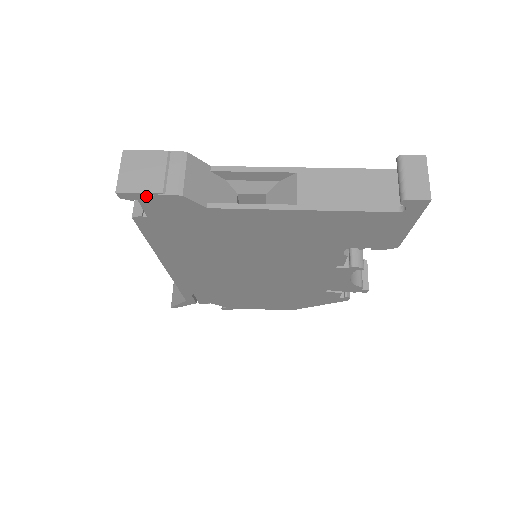
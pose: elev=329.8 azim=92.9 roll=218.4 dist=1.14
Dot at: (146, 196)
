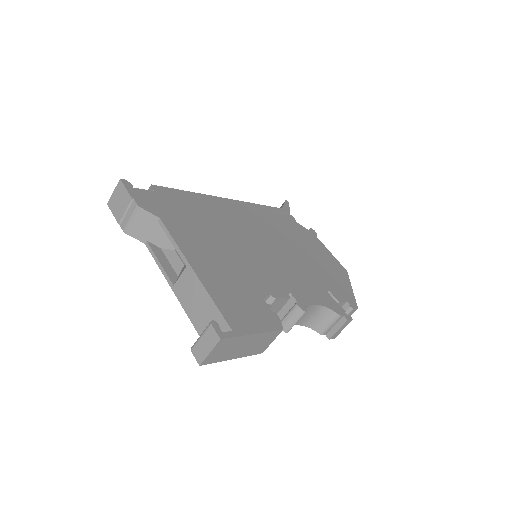
Dot at: occluded
